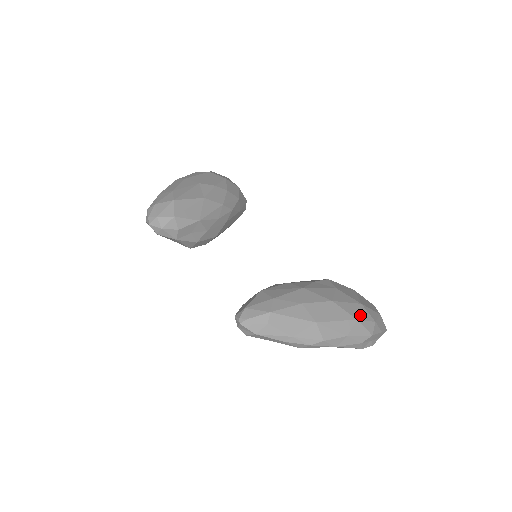
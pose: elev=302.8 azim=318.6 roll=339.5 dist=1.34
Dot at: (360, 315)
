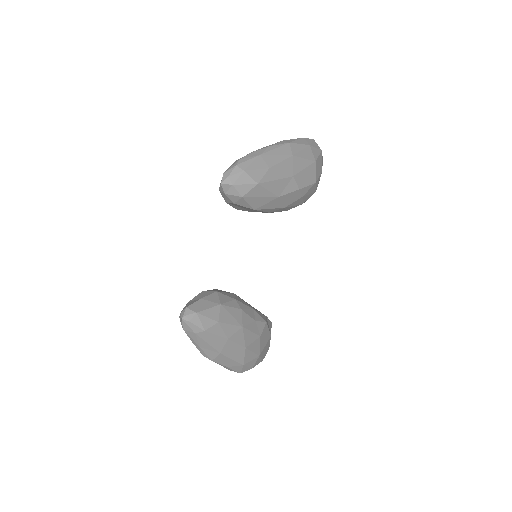
Dot at: (249, 363)
